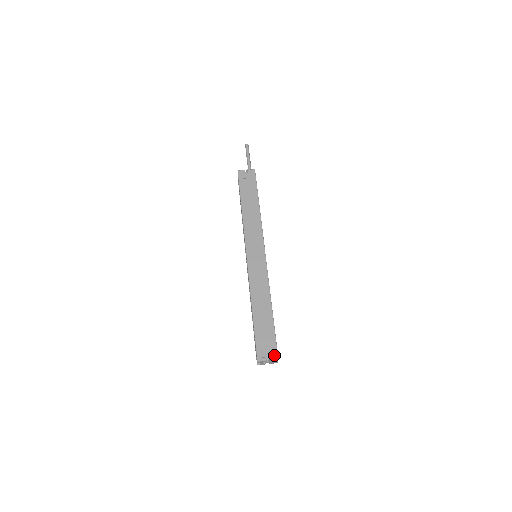
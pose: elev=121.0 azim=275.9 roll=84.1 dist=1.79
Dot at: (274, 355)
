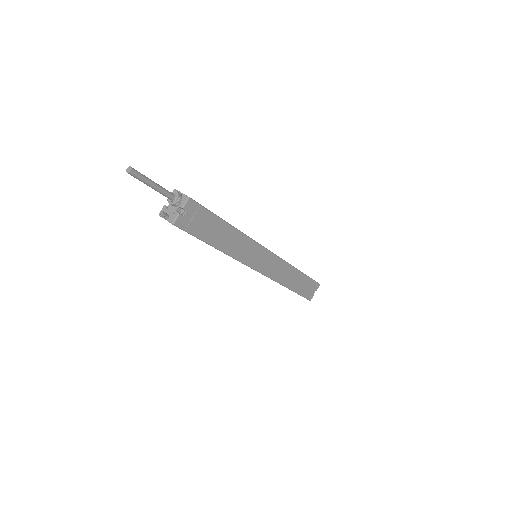
Dot at: (317, 287)
